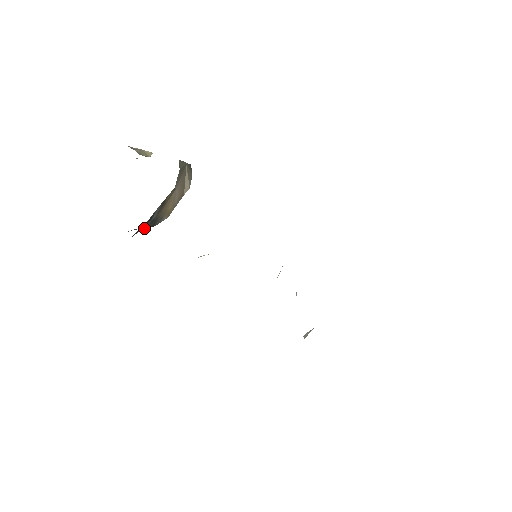
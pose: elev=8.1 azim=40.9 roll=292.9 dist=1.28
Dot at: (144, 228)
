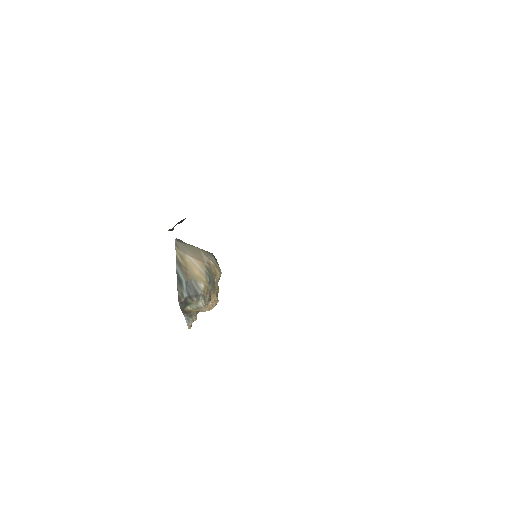
Dot at: (188, 295)
